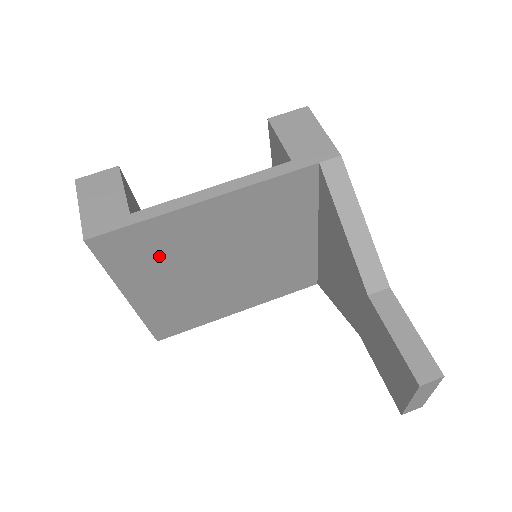
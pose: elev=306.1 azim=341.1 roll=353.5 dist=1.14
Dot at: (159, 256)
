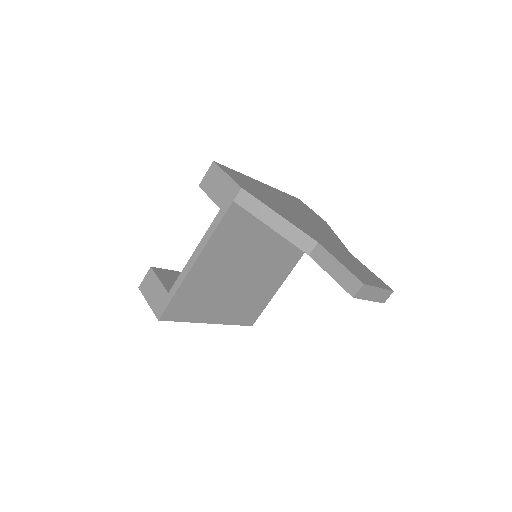
Dot at: (202, 298)
